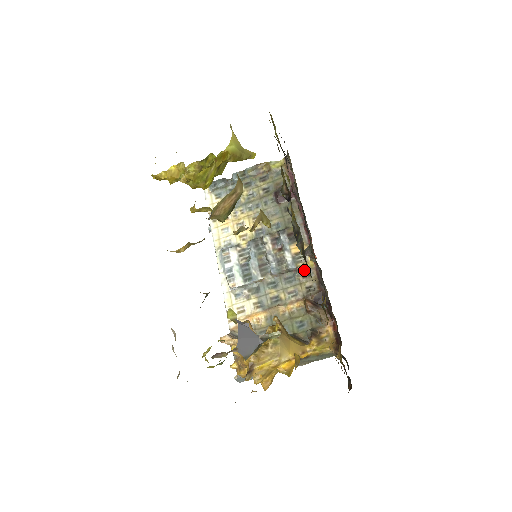
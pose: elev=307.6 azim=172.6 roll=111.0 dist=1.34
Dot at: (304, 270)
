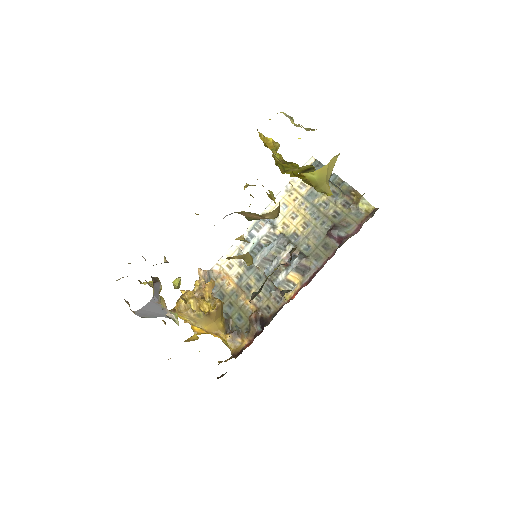
Dot at: (280, 295)
